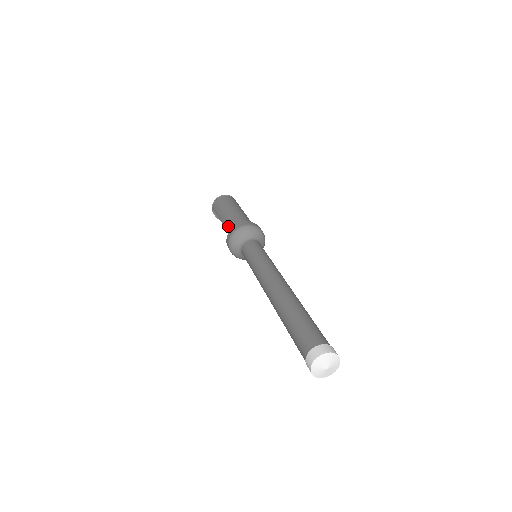
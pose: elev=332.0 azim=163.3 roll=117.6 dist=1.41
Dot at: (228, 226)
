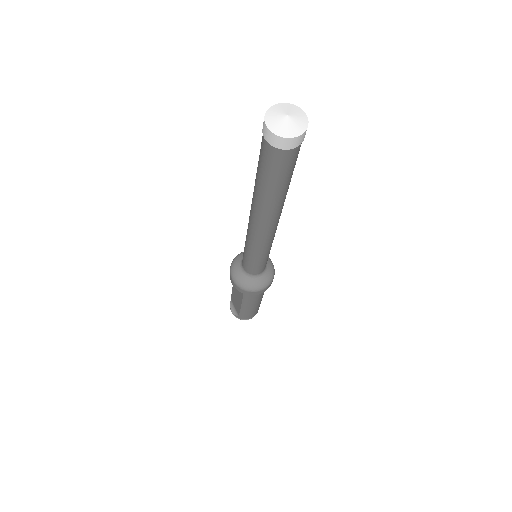
Dot at: occluded
